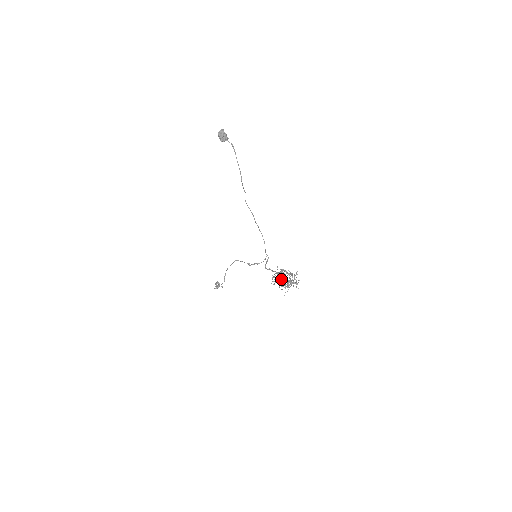
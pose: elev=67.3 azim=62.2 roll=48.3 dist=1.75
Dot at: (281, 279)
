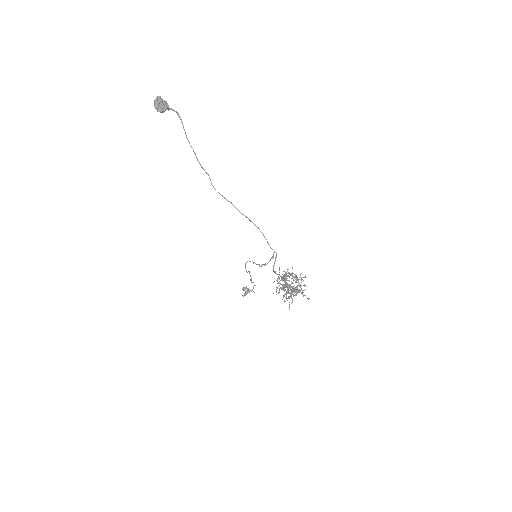
Dot at: (280, 287)
